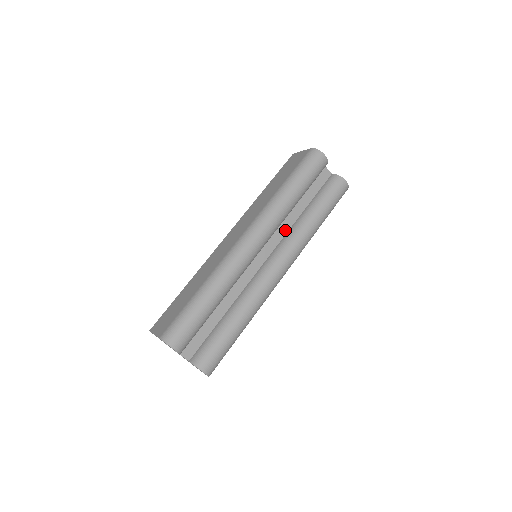
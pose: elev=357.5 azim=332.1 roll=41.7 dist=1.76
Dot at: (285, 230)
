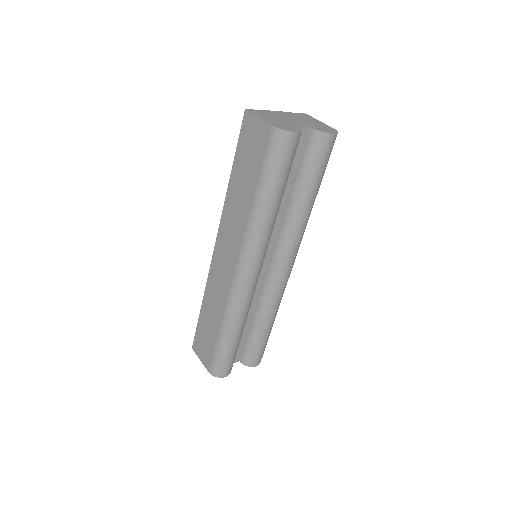
Dot at: (277, 226)
